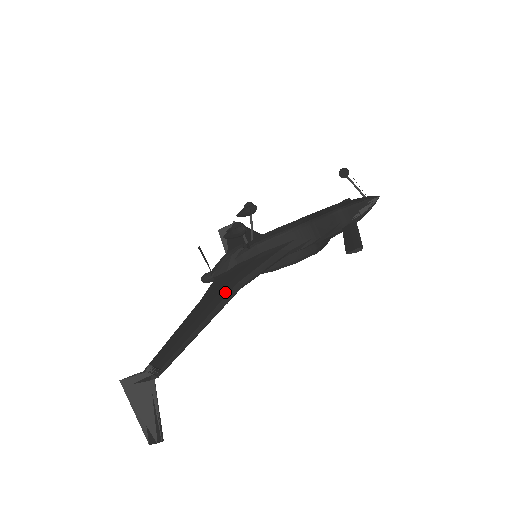
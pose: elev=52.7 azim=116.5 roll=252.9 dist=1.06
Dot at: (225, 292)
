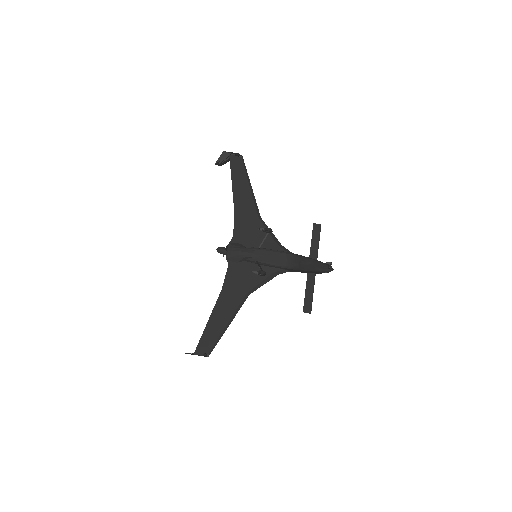
Dot at: (239, 299)
